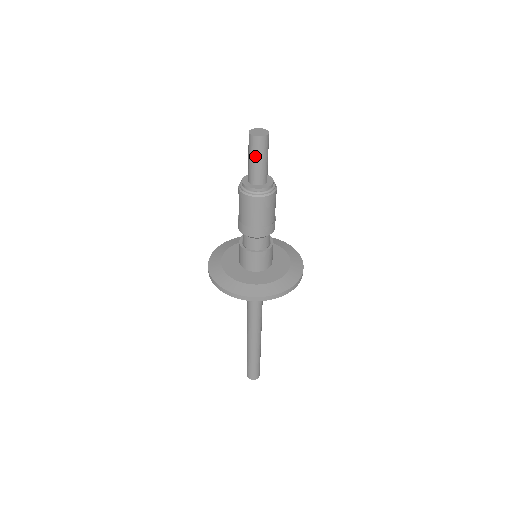
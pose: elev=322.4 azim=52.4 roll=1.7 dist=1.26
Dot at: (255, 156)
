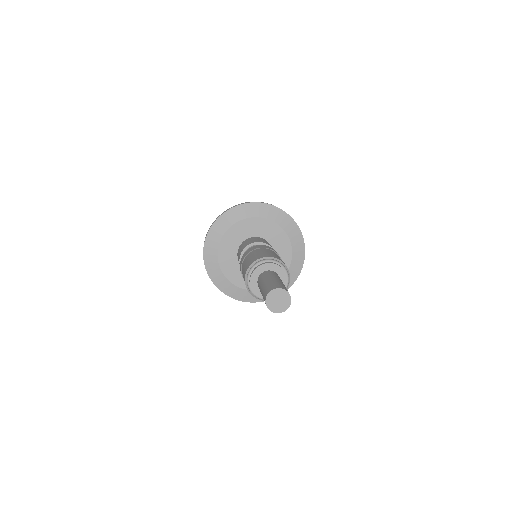
Dot at: occluded
